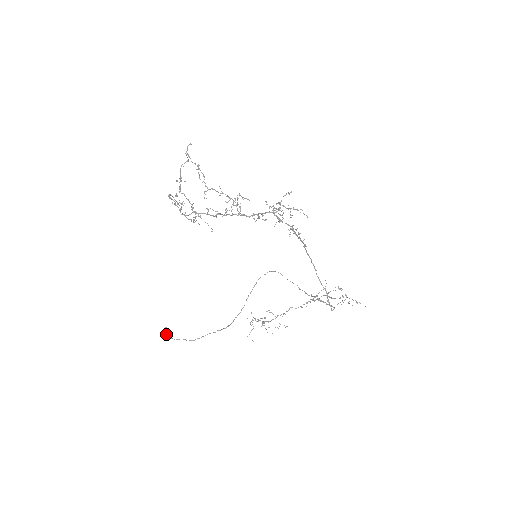
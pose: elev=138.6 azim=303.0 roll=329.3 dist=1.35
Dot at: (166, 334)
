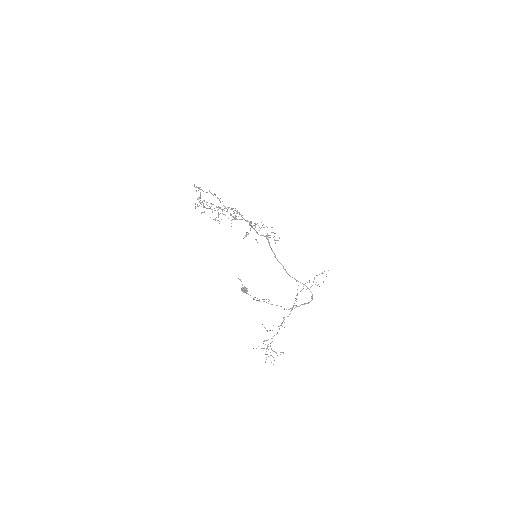
Dot at: (241, 288)
